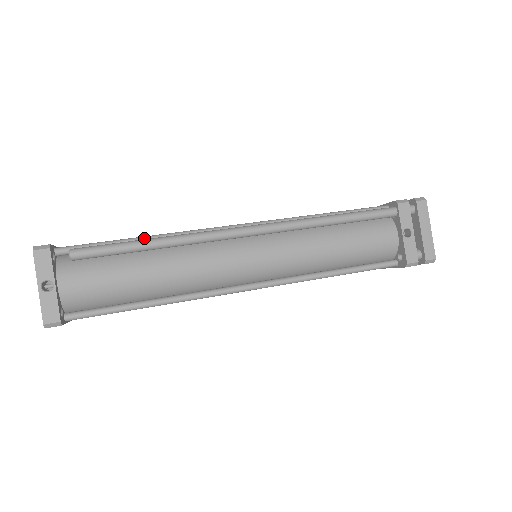
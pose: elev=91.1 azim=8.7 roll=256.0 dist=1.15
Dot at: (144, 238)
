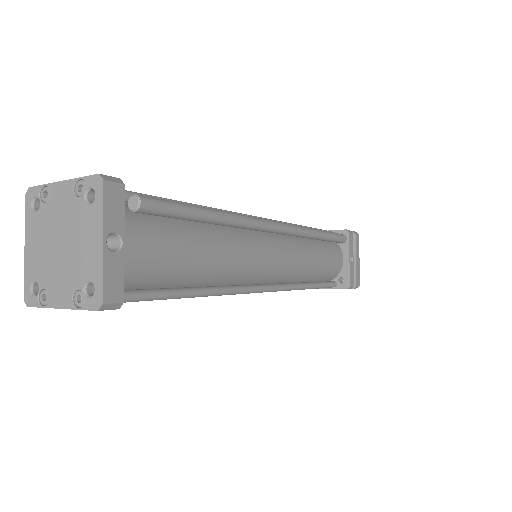
Dot at: occluded
